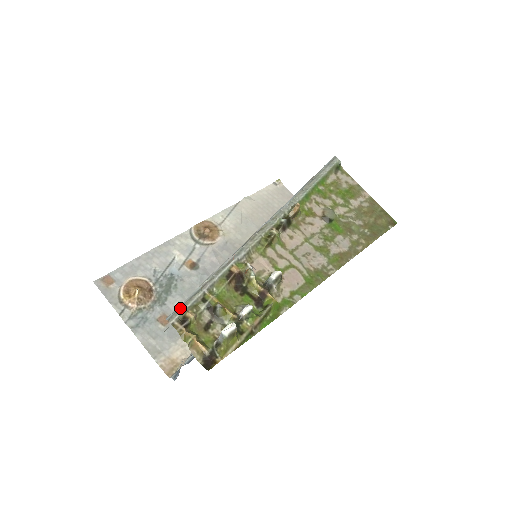
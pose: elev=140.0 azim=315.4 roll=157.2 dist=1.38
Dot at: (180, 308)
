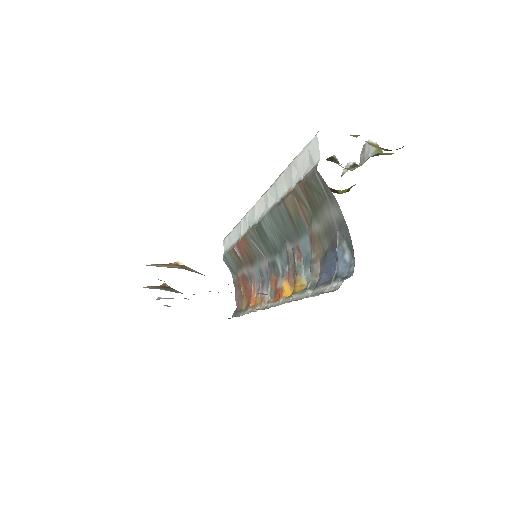
Dot at: occluded
